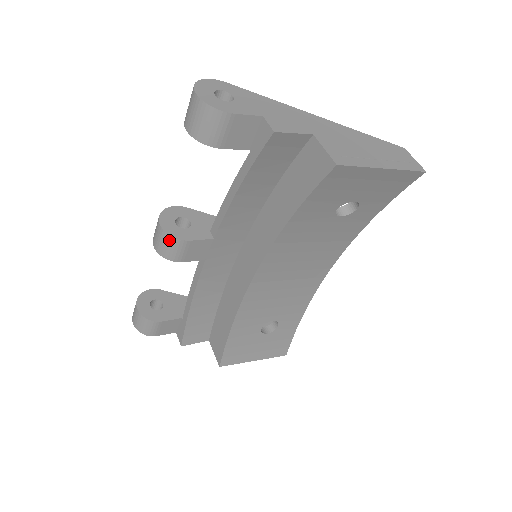
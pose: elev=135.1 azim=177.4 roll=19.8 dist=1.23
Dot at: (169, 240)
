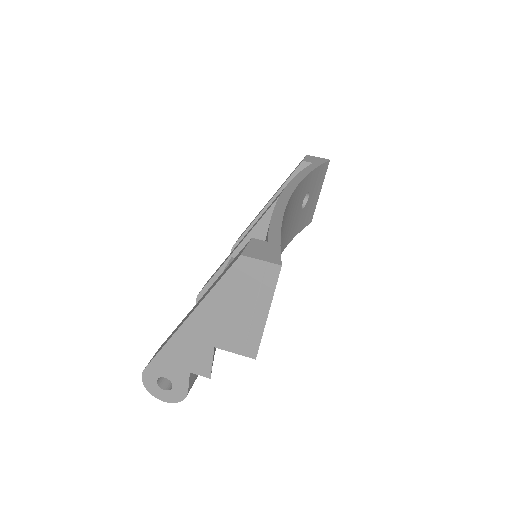
Dot at: occluded
